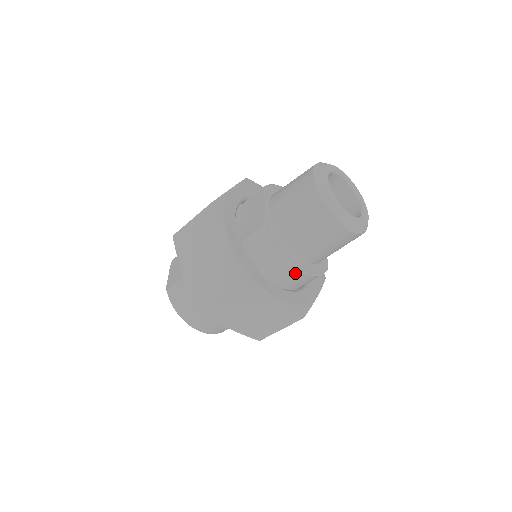
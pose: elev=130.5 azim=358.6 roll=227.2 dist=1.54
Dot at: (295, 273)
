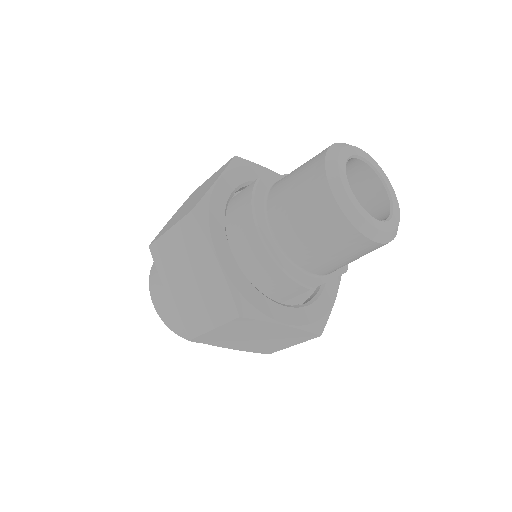
Dot at: (258, 245)
